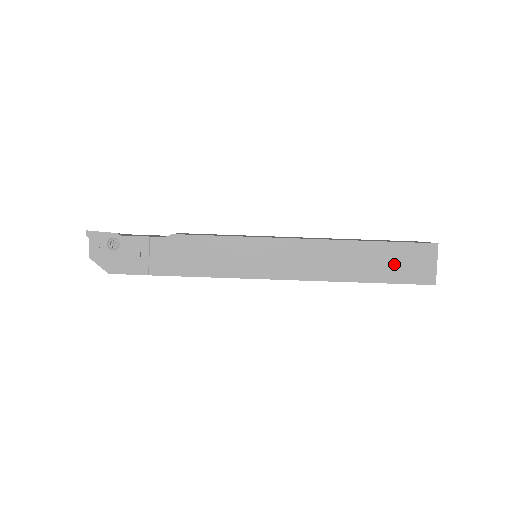
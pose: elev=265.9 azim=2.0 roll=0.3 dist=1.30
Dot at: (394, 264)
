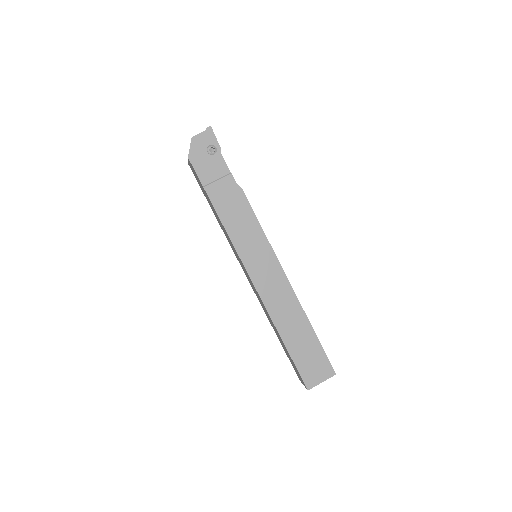
Dot at: (306, 353)
